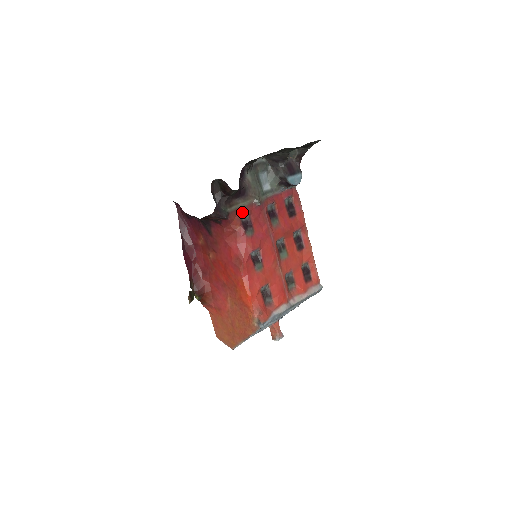
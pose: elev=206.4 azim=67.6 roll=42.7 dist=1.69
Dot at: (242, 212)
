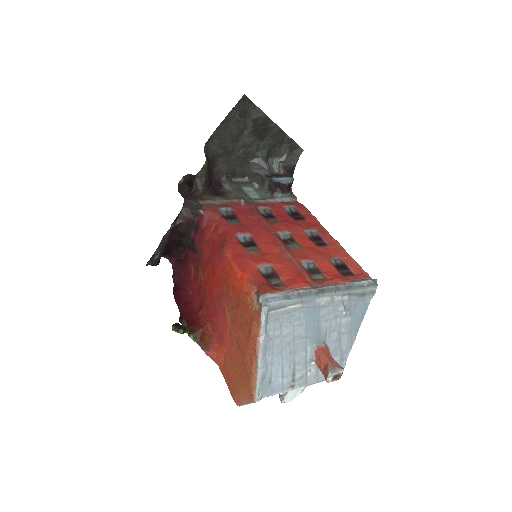
Dot at: (220, 206)
